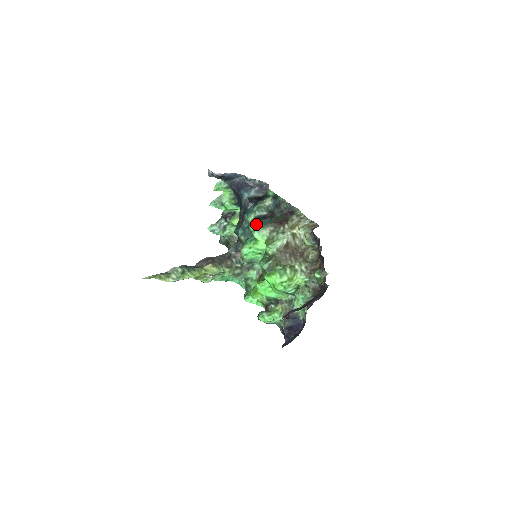
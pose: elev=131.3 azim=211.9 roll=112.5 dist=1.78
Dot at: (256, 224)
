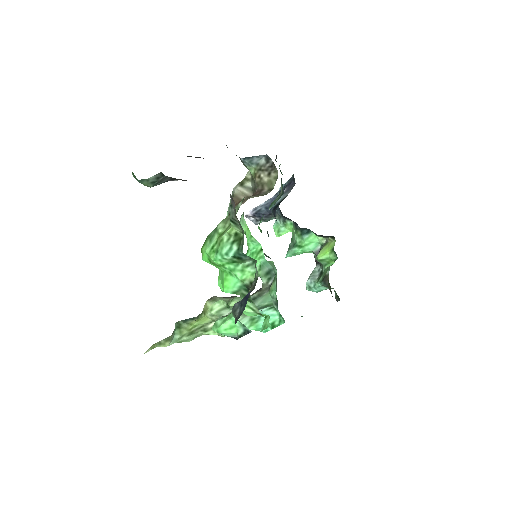
Dot at: occluded
